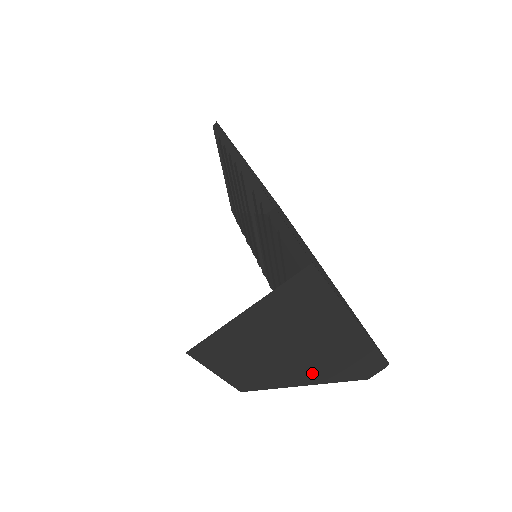
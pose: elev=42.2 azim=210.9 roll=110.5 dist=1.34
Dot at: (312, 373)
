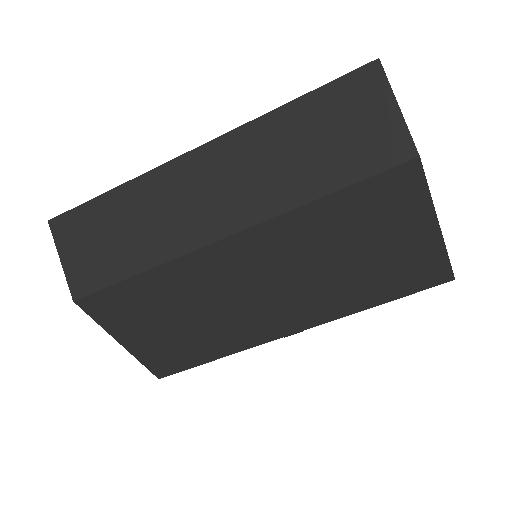
Dot at: occluded
